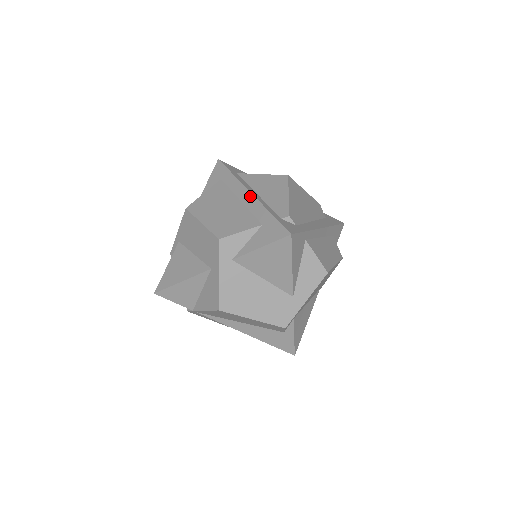
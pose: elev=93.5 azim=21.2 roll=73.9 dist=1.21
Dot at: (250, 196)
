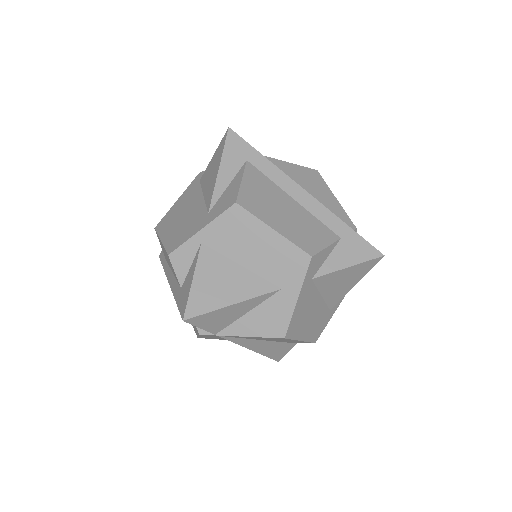
Dot at: (308, 196)
